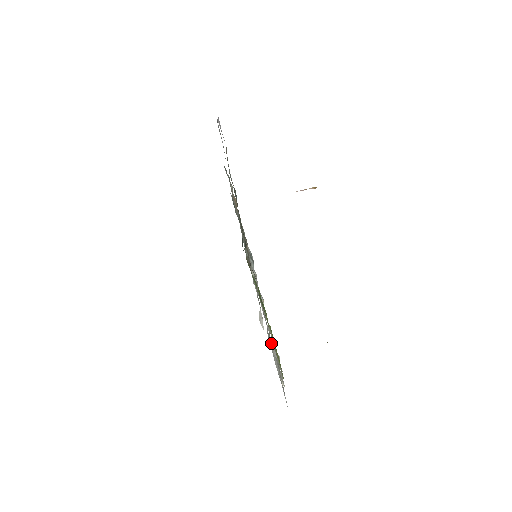
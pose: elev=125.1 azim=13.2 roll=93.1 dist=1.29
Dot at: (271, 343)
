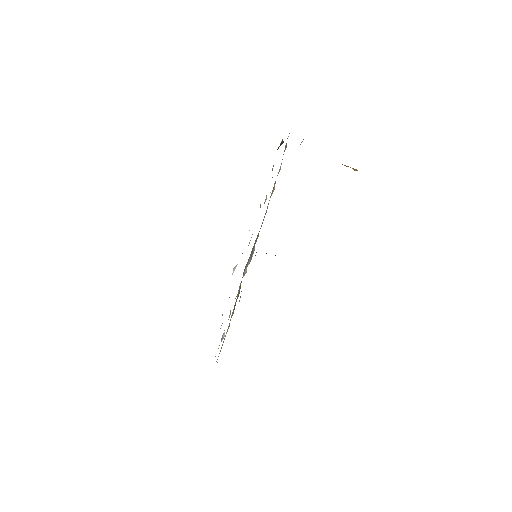
Dot at: (224, 330)
